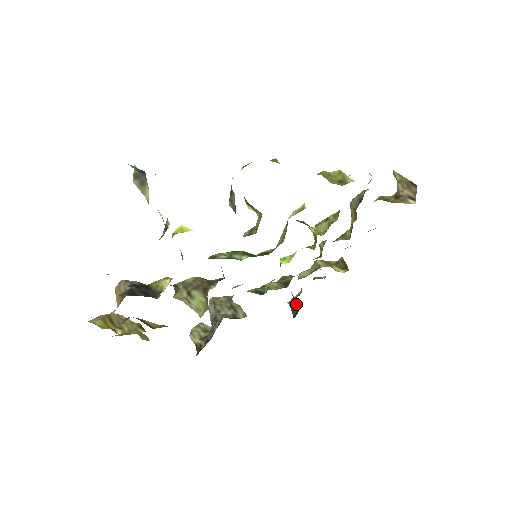
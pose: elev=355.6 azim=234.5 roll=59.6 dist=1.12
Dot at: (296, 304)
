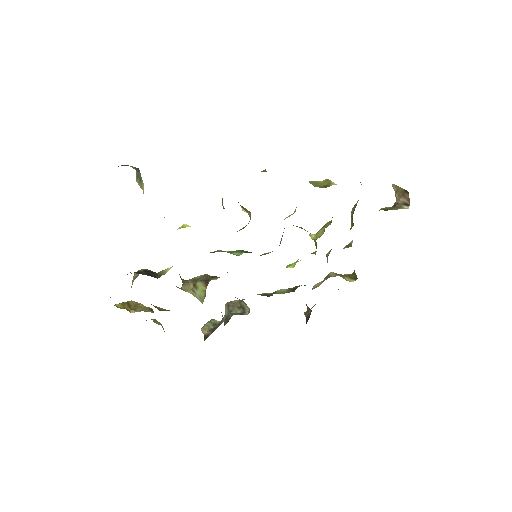
Dot at: (309, 312)
